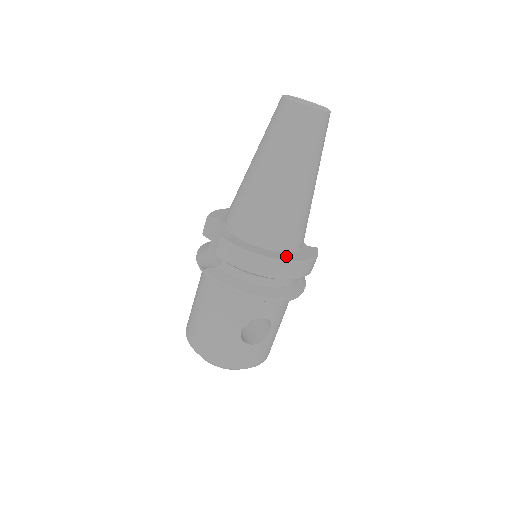
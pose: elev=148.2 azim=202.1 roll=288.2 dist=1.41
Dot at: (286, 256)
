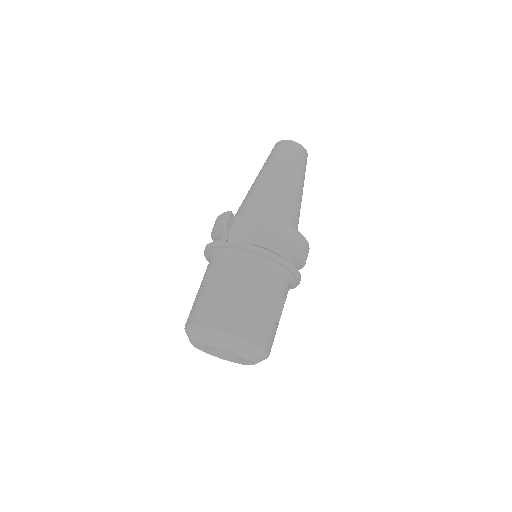
Dot at: occluded
